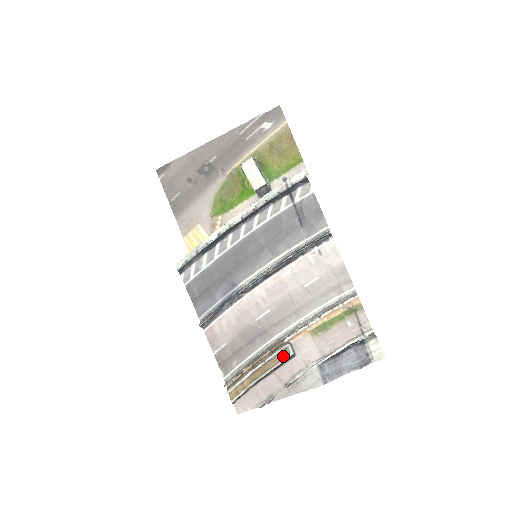
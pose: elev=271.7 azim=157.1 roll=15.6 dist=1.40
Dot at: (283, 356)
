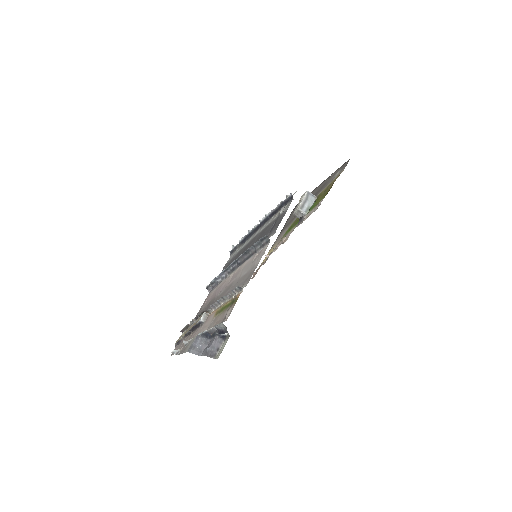
Dot at: (198, 320)
